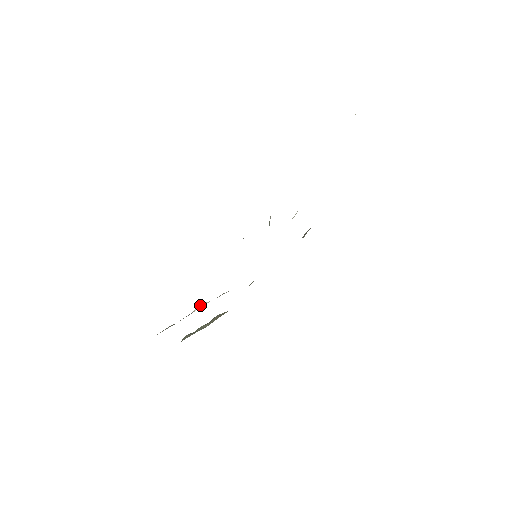
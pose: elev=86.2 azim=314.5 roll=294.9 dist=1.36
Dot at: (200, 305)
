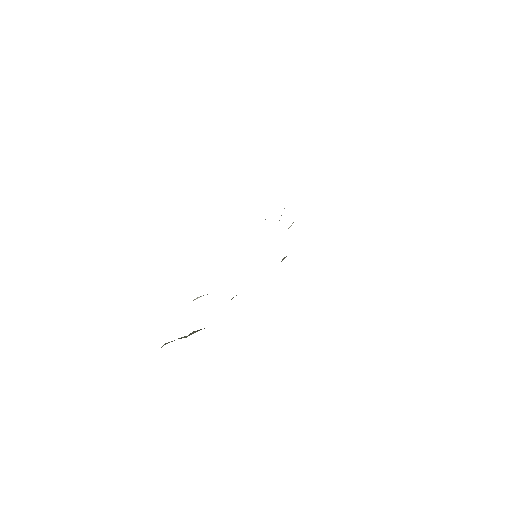
Dot at: (200, 296)
